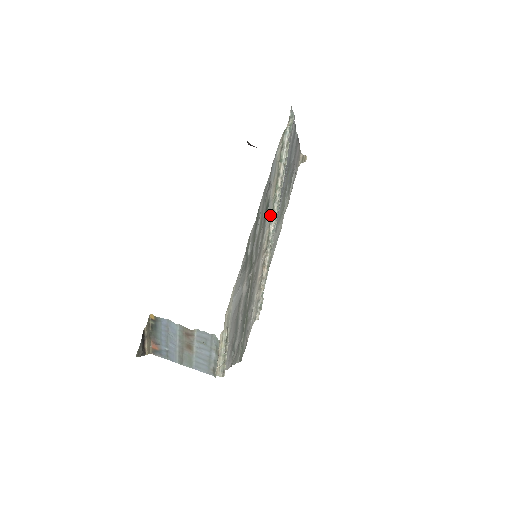
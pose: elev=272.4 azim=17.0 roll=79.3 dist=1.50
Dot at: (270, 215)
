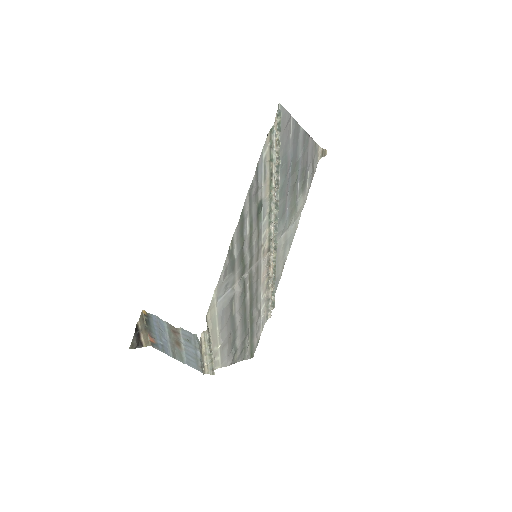
Dot at: (268, 215)
